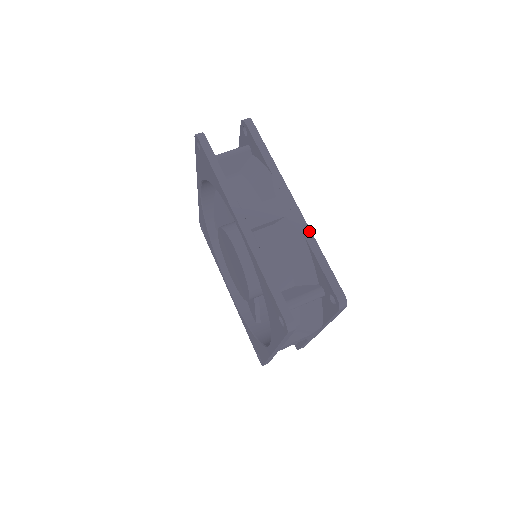
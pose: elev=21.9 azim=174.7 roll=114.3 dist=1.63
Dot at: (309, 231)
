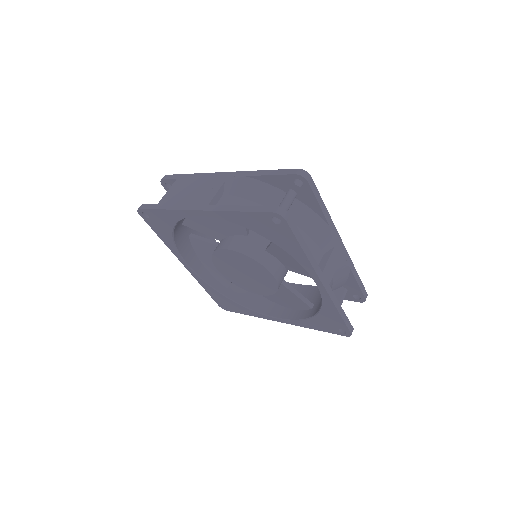
Dot at: (351, 262)
